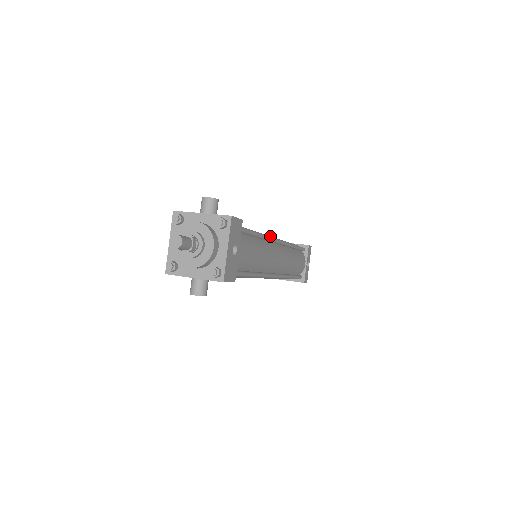
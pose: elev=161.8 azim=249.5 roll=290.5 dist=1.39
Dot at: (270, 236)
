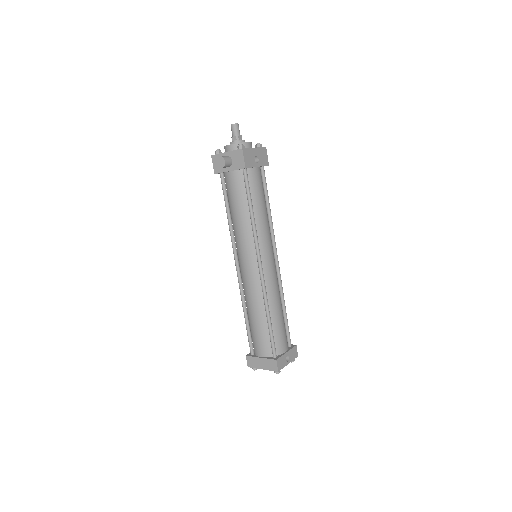
Dot at: occluded
